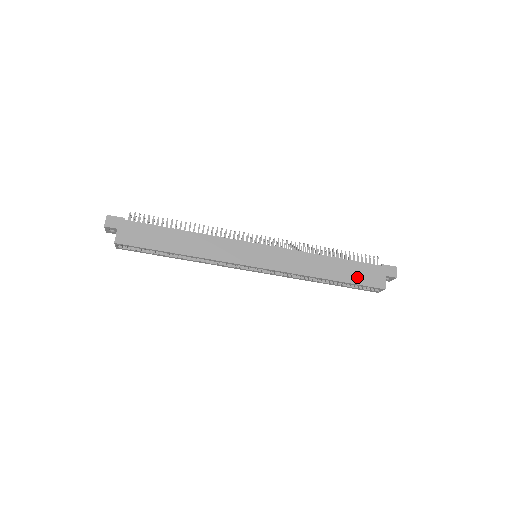
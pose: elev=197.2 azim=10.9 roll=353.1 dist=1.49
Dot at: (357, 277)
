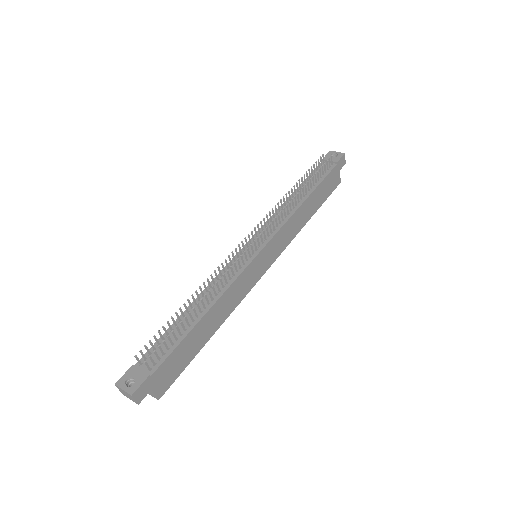
Dot at: (325, 194)
